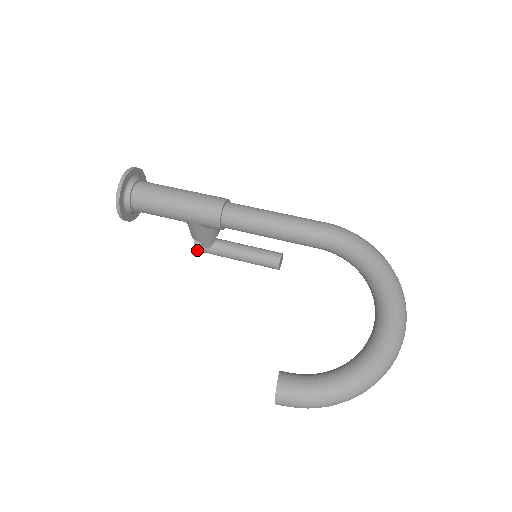
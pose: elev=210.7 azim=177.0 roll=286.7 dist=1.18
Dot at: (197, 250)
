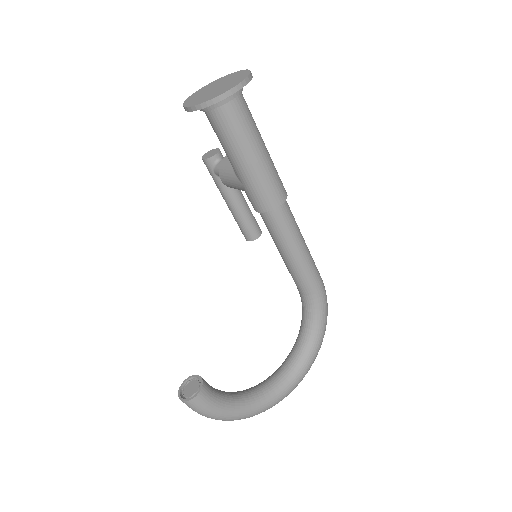
Dot at: (204, 162)
